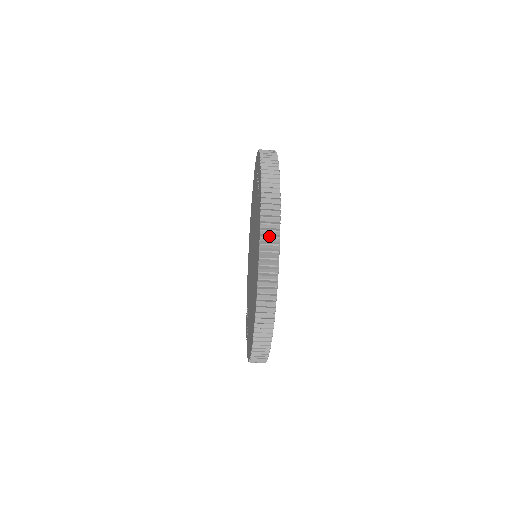
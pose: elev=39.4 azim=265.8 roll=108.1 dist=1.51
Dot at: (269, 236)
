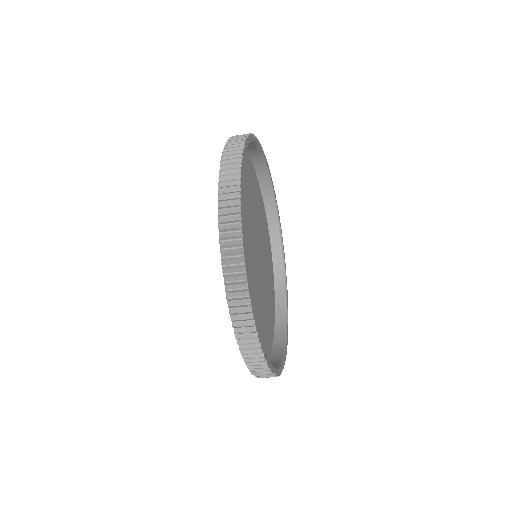
Dot at: (241, 317)
